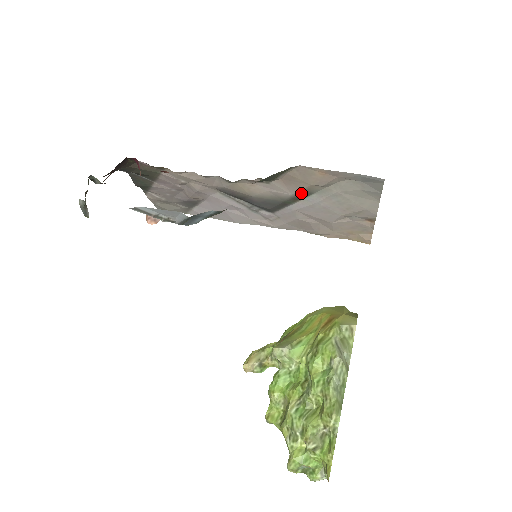
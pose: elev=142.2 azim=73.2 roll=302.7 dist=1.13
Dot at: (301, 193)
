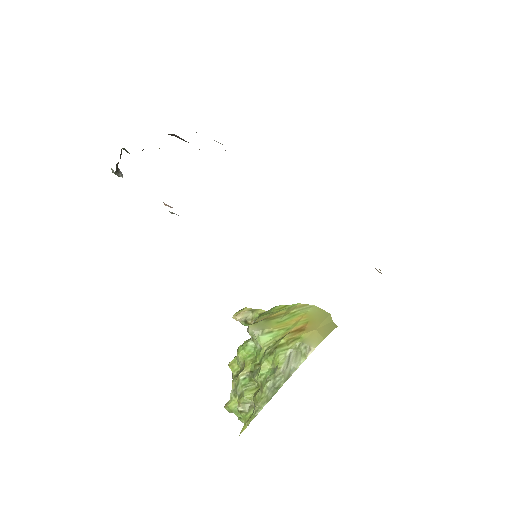
Dot at: occluded
